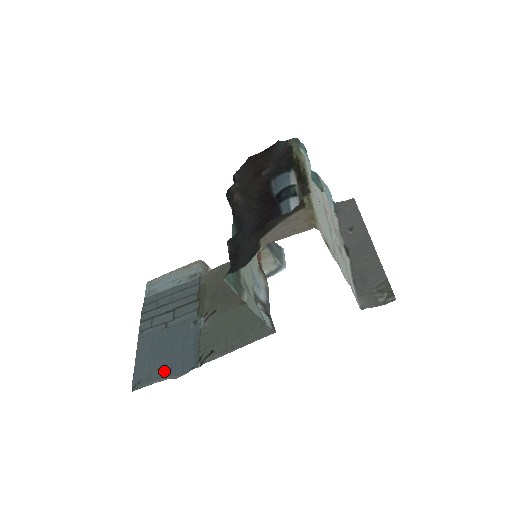
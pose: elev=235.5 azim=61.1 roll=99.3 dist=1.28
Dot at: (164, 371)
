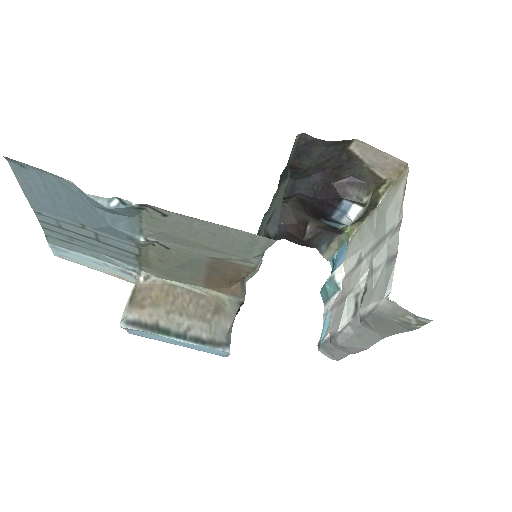
Dot at: (70, 188)
